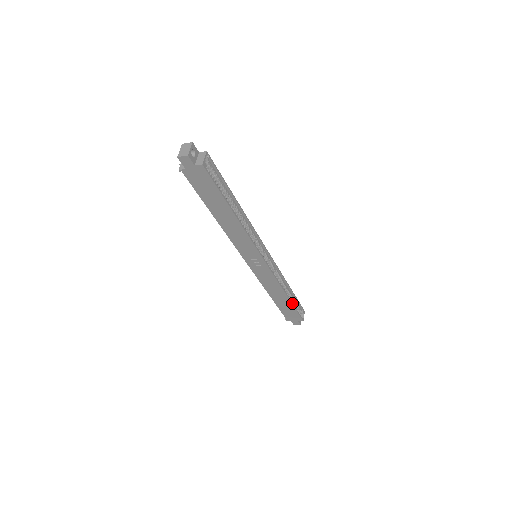
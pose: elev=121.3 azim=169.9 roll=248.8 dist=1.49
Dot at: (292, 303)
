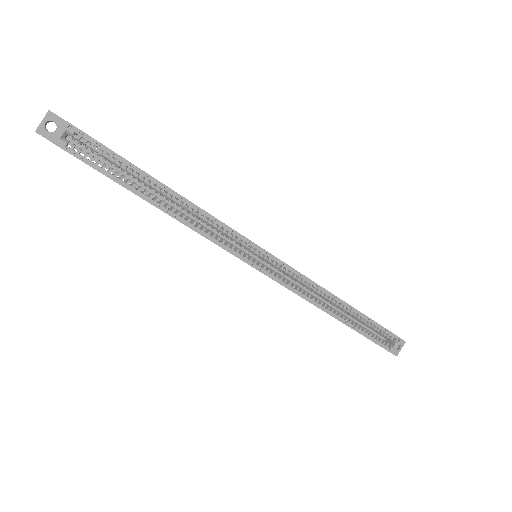
Dot at: (352, 327)
